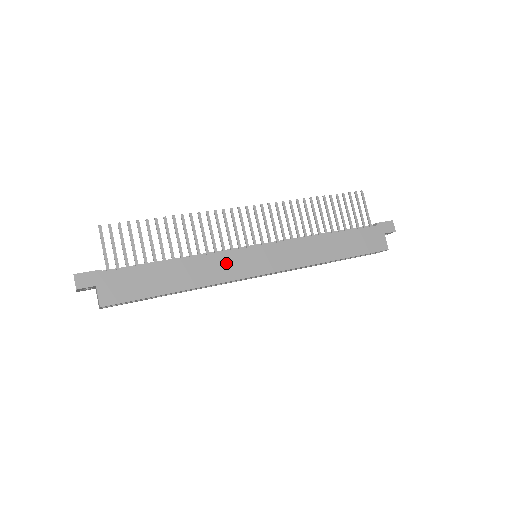
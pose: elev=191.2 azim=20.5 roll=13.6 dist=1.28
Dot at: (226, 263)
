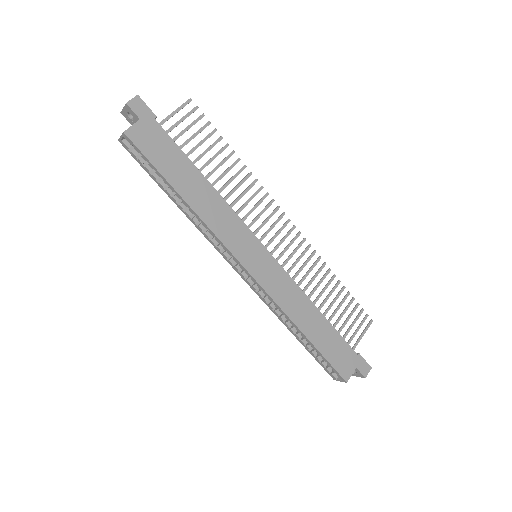
Dot at: (234, 228)
